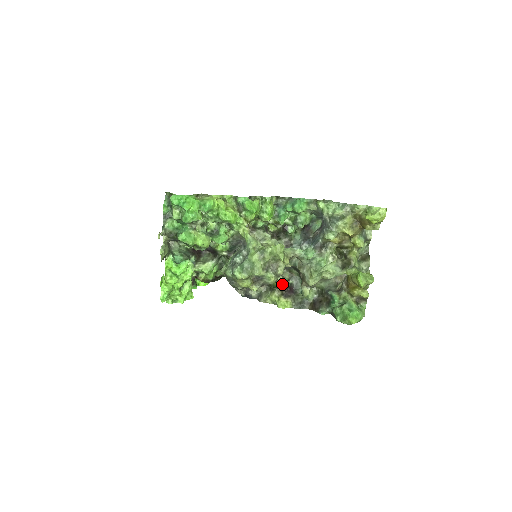
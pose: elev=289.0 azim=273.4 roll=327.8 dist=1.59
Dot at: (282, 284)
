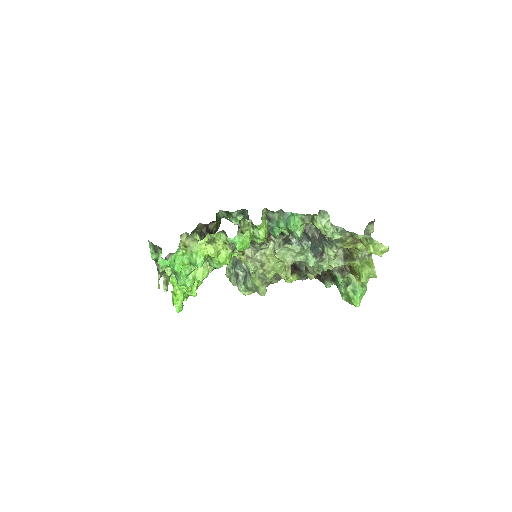
Dot at: occluded
